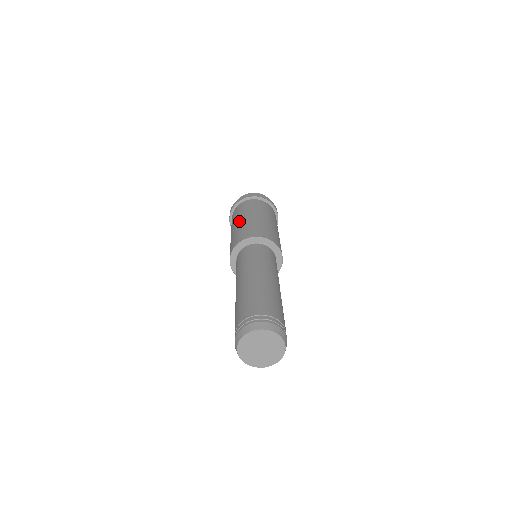
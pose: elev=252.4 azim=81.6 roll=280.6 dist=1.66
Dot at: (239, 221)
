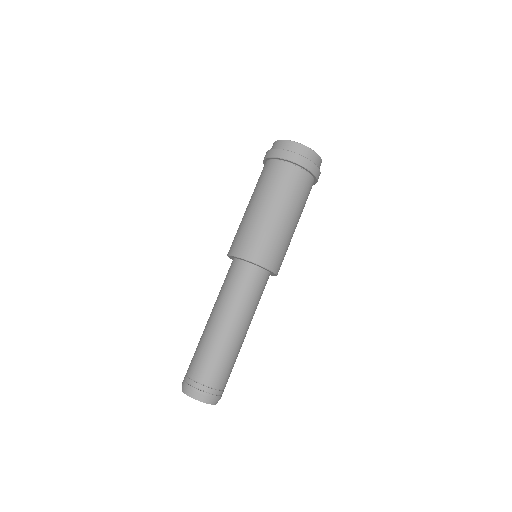
Dot at: (265, 210)
